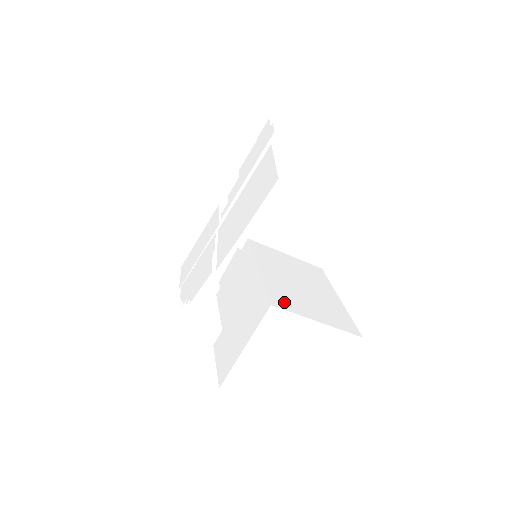
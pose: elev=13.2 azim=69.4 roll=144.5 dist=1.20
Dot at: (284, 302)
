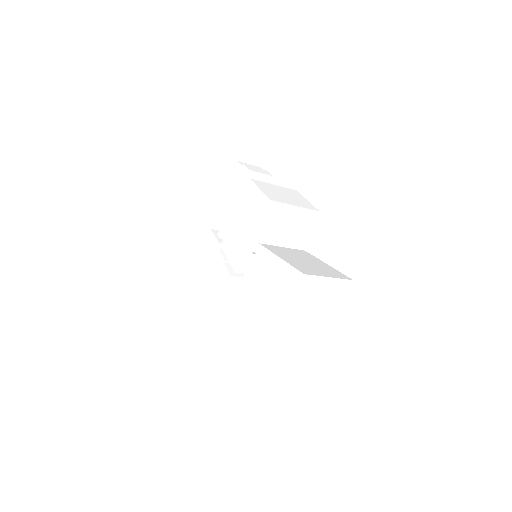
Dot at: (307, 271)
